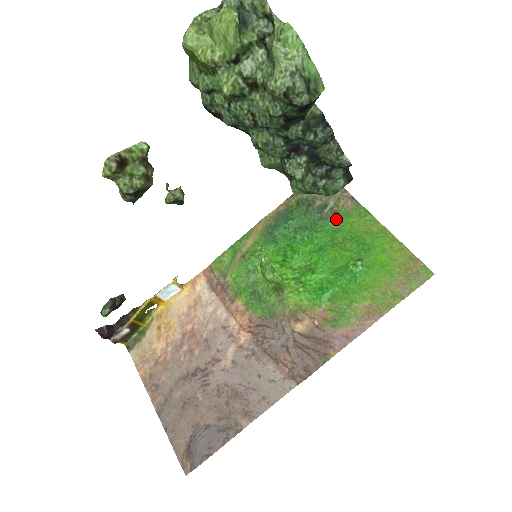
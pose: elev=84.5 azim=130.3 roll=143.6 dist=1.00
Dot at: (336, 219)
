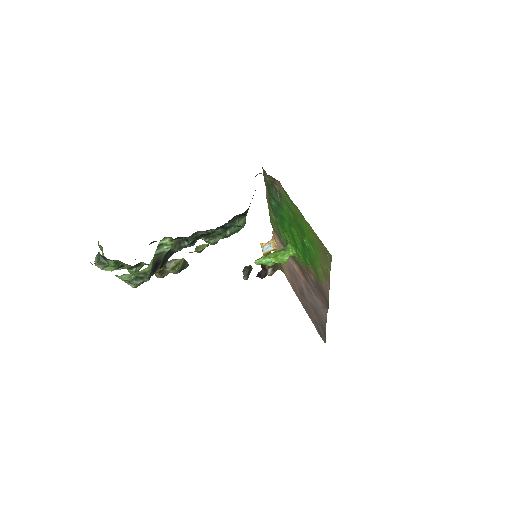
Dot at: (283, 202)
